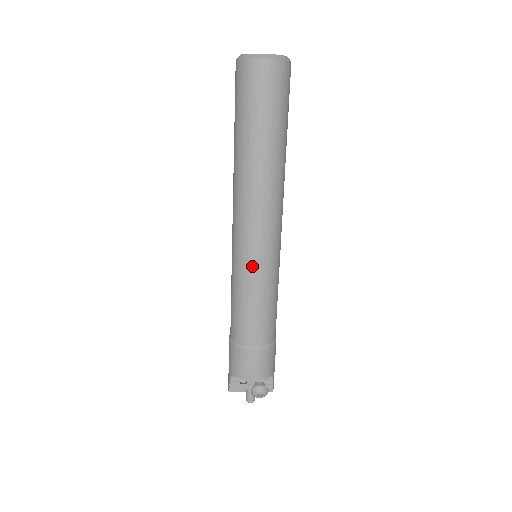
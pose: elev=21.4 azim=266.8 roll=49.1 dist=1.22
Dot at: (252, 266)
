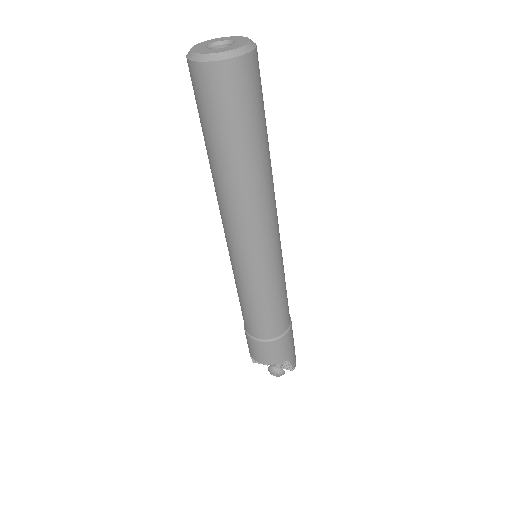
Dot at: (243, 273)
